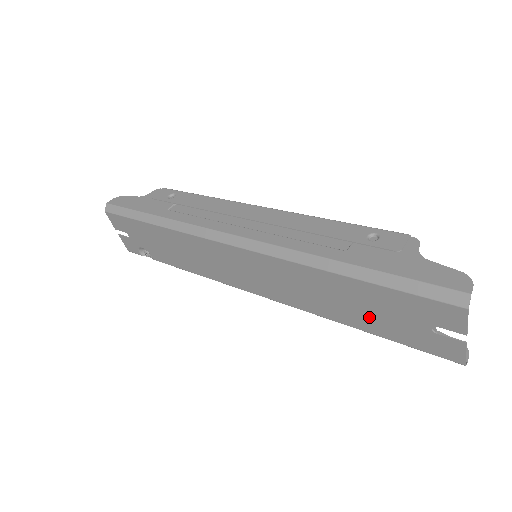
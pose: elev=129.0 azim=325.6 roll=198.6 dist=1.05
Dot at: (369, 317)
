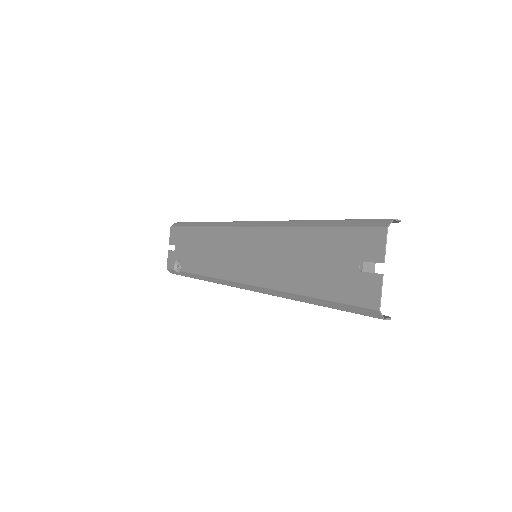
Dot at: (316, 273)
